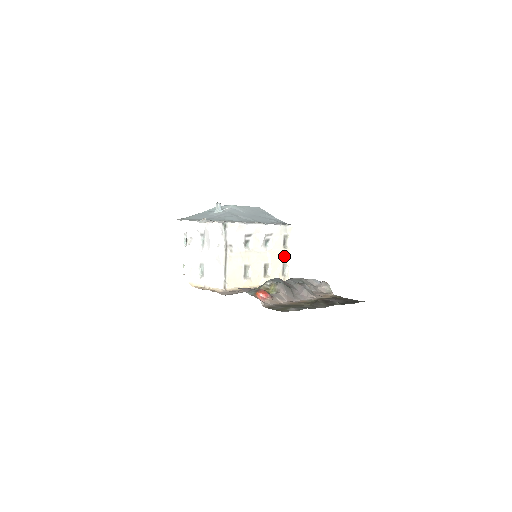
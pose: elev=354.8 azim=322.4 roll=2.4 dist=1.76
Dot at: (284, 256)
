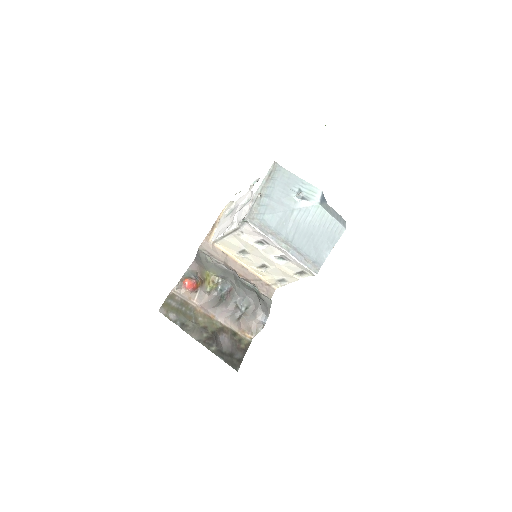
Dot at: (290, 277)
